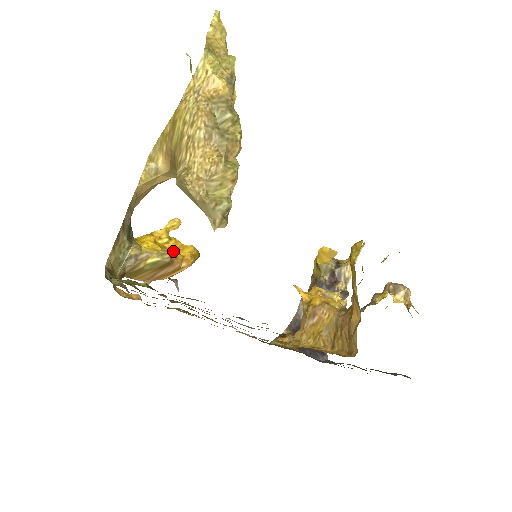
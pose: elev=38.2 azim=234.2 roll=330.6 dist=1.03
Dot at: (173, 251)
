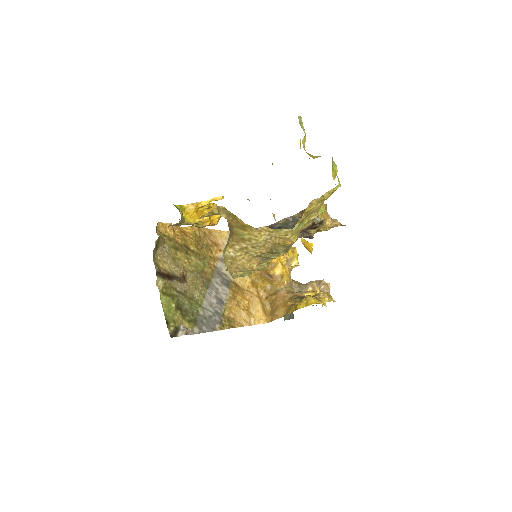
Dot at: (206, 221)
